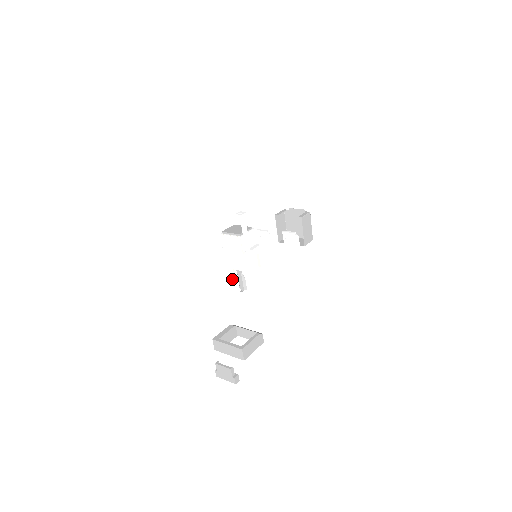
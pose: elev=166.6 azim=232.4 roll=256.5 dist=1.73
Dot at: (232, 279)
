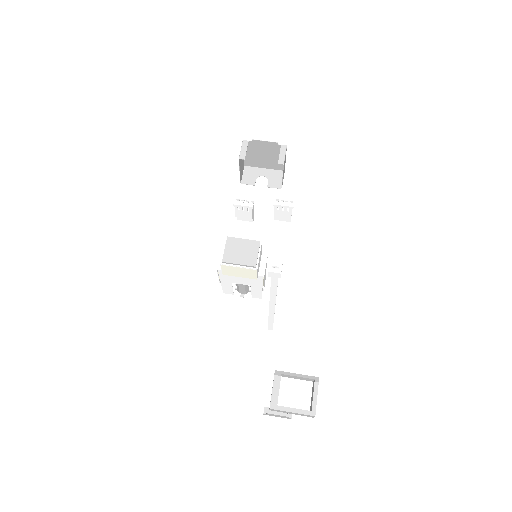
Dot at: (228, 288)
